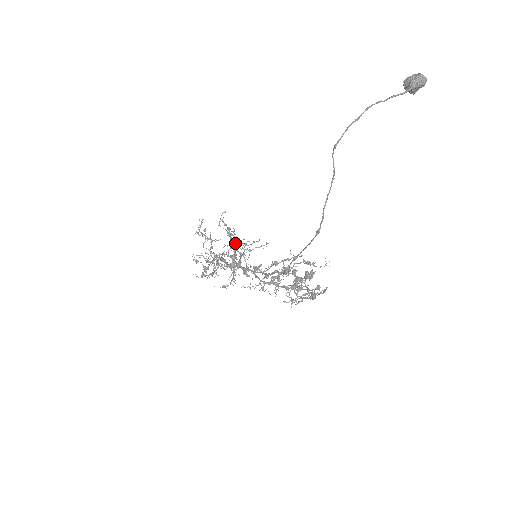
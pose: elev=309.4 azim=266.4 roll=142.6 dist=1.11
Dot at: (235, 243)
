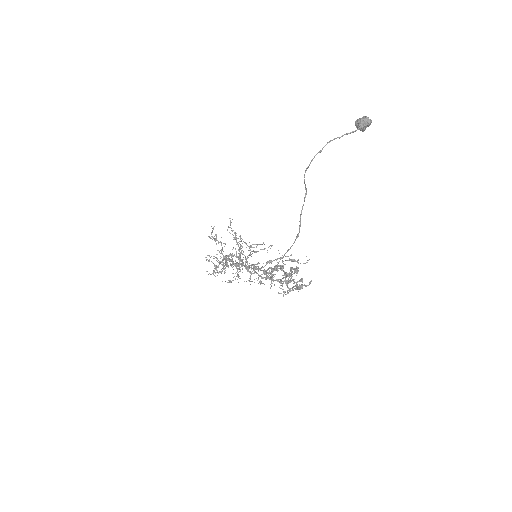
Dot at: (240, 246)
